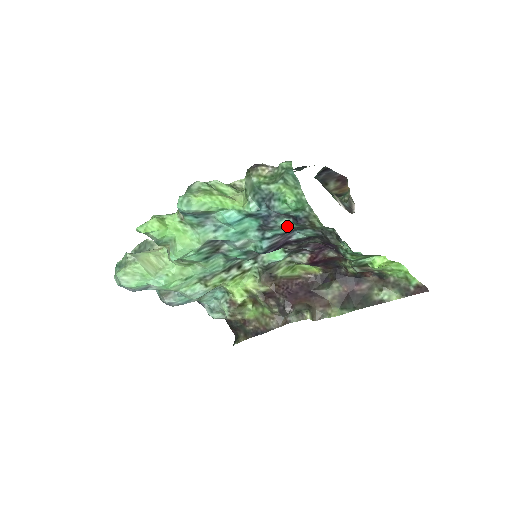
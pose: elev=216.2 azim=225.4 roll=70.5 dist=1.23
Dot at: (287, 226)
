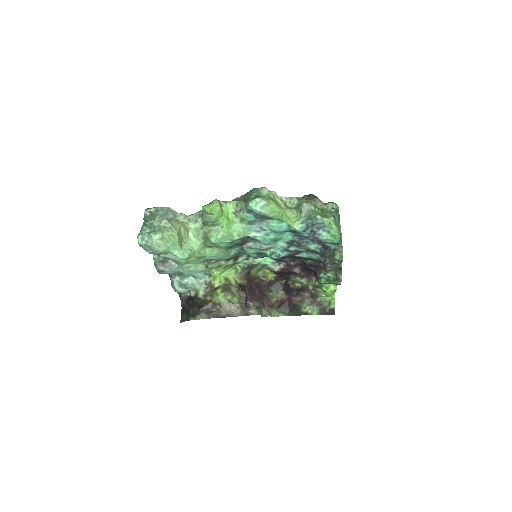
Dot at: (314, 249)
